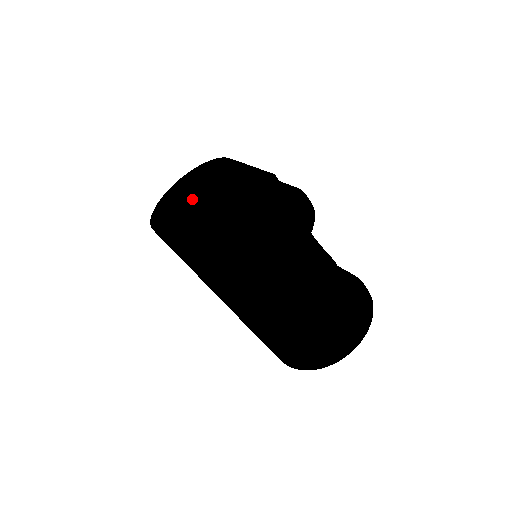
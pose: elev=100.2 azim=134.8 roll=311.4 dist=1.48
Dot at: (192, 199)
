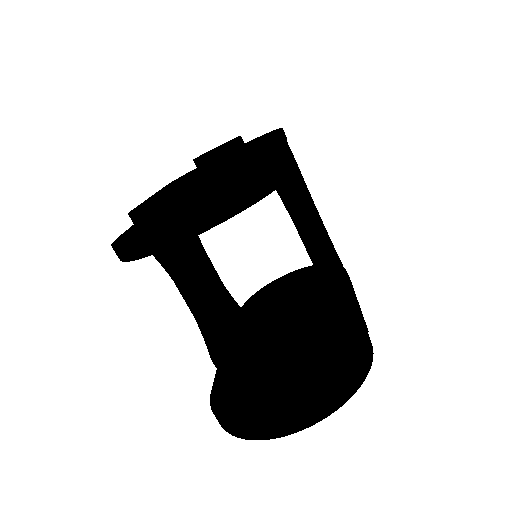
Dot at: (209, 160)
